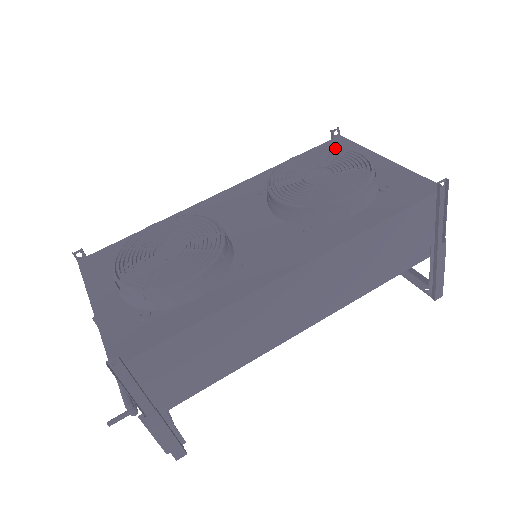
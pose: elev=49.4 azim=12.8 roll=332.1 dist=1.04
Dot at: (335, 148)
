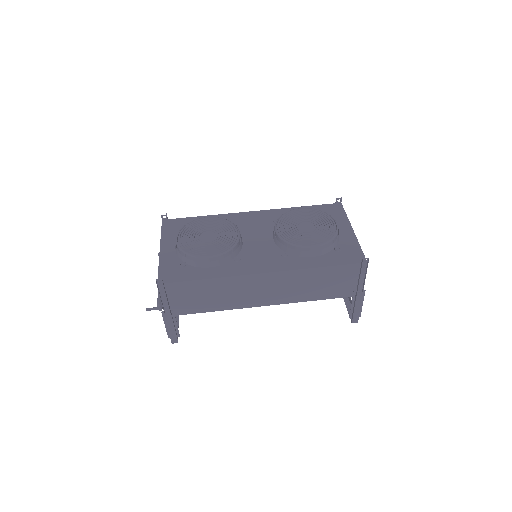
Dot at: (326, 213)
